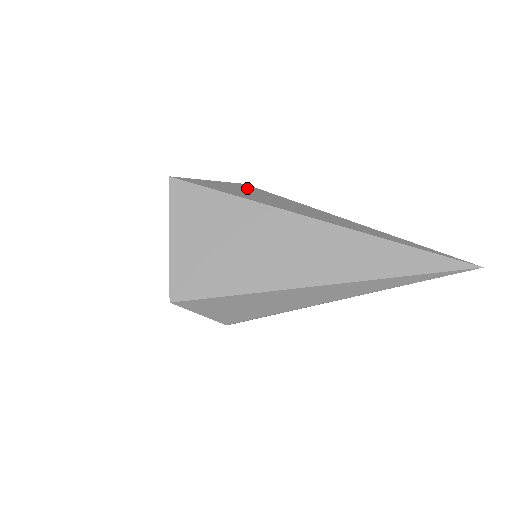
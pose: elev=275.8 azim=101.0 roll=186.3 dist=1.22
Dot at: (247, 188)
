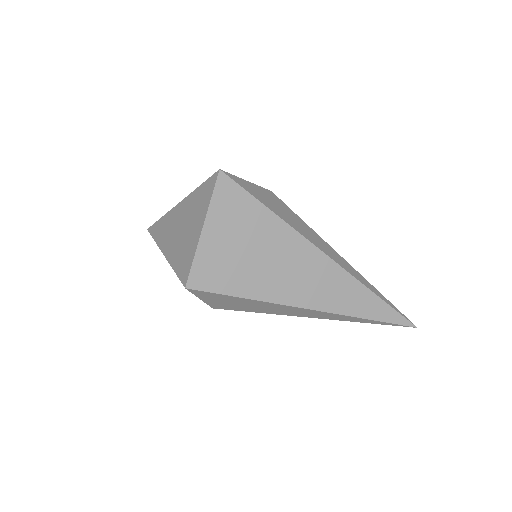
Dot at: (276, 199)
